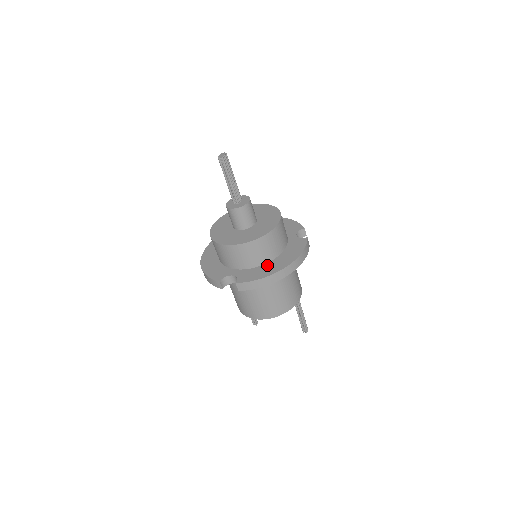
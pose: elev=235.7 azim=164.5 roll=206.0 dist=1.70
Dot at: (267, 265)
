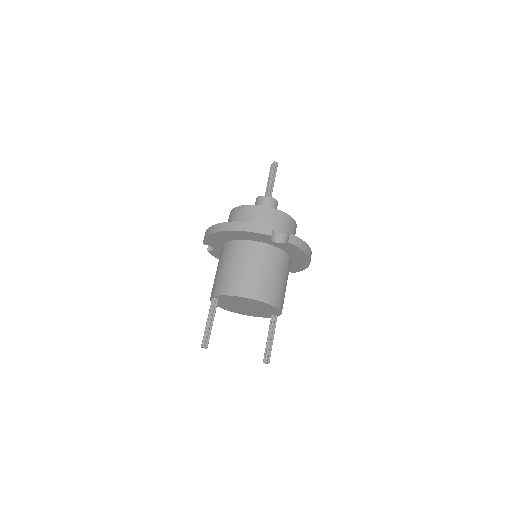
Dot at: occluded
